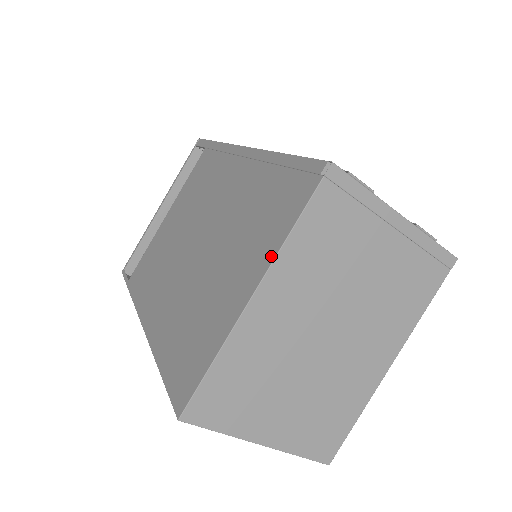
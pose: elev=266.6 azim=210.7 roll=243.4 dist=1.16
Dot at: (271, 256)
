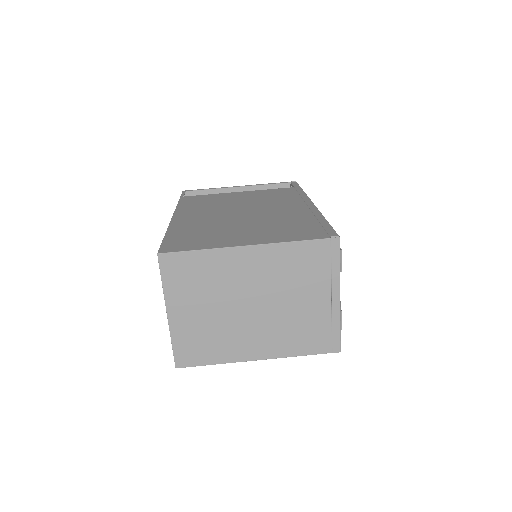
Dot at: (274, 241)
